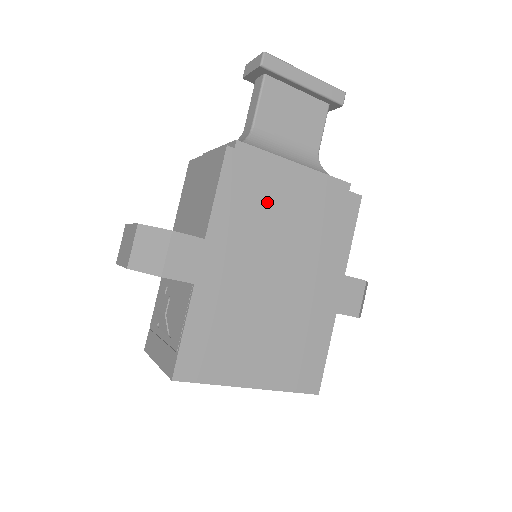
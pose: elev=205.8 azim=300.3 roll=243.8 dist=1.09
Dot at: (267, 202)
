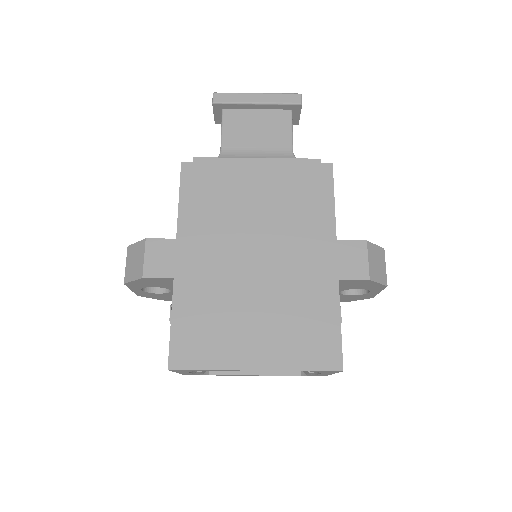
Dot at: (230, 195)
